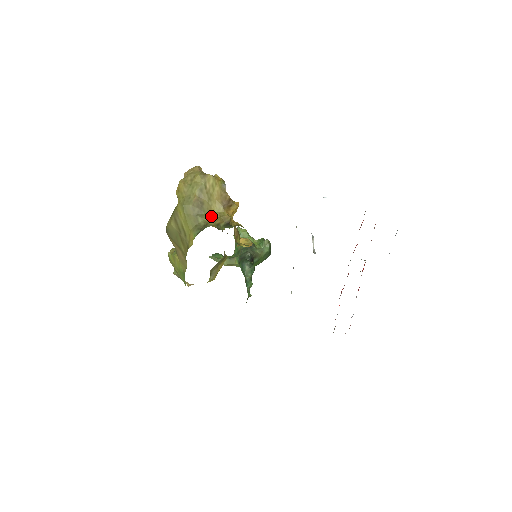
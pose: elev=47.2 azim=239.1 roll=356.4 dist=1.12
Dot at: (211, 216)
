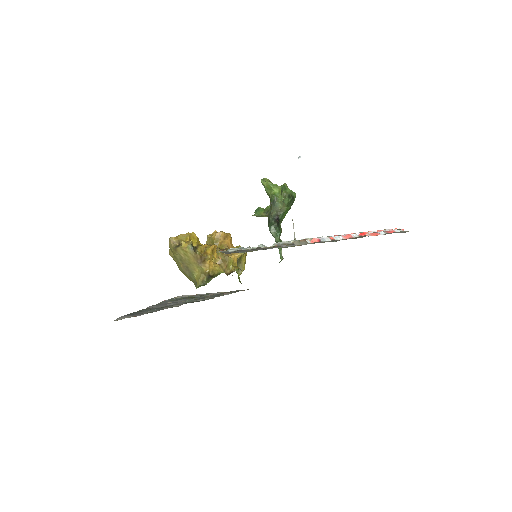
Dot at: (197, 273)
